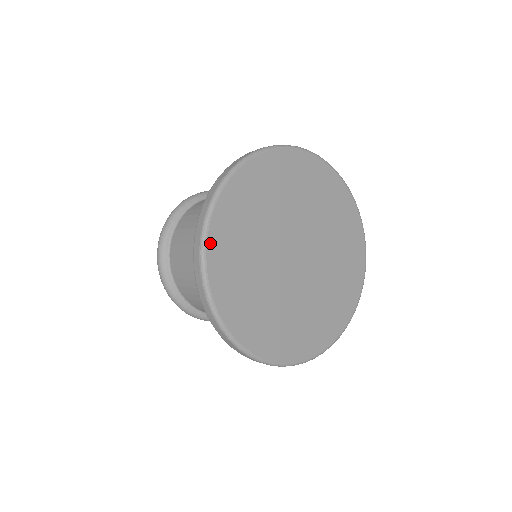
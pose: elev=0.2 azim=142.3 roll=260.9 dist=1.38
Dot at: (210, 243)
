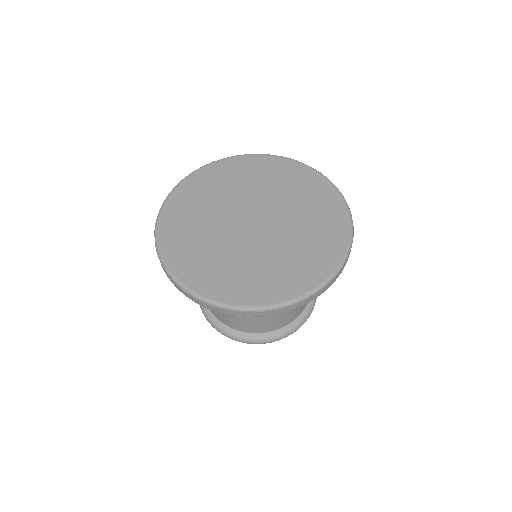
Dot at: (182, 279)
